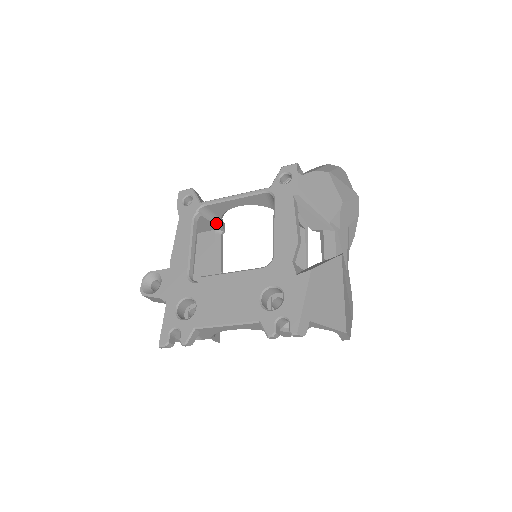
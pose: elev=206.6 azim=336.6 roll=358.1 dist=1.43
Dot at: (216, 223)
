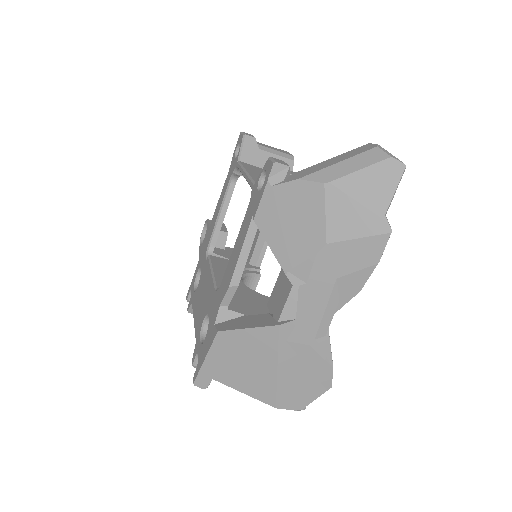
Dot at: occluded
